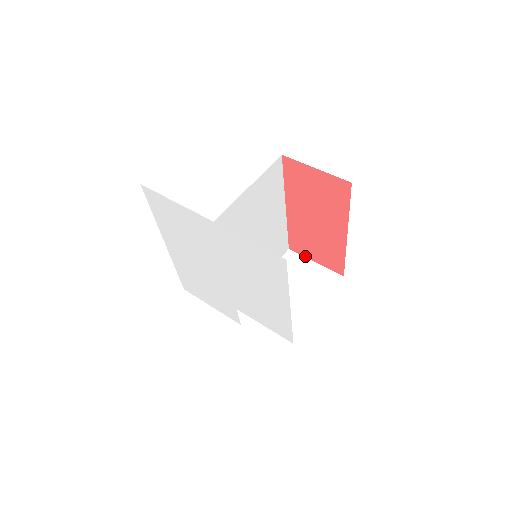
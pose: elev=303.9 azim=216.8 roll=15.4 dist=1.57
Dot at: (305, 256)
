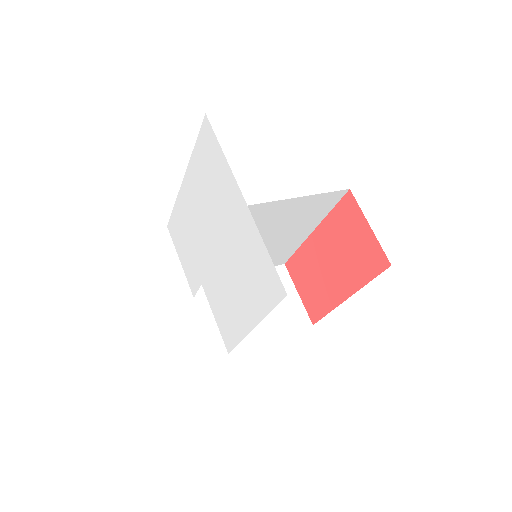
Dot at: (294, 282)
